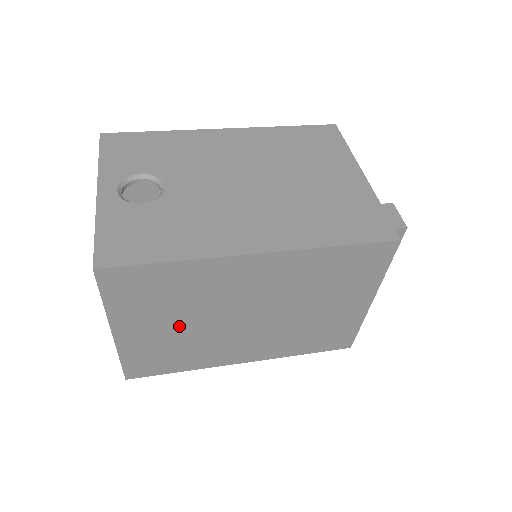
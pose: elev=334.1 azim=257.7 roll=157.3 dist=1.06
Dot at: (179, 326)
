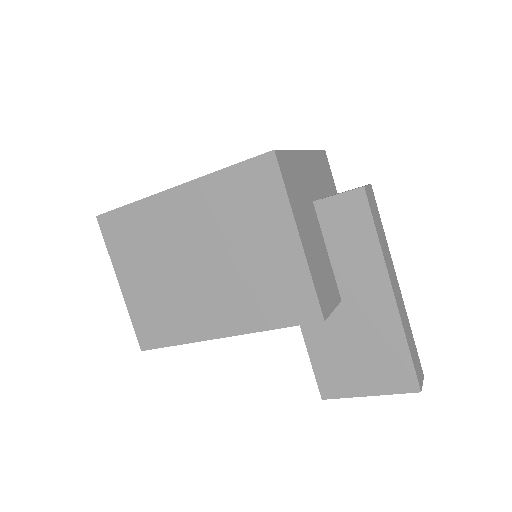
Dot at: (155, 276)
